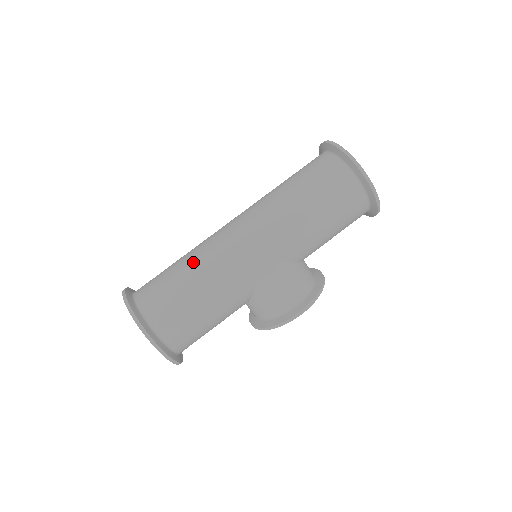
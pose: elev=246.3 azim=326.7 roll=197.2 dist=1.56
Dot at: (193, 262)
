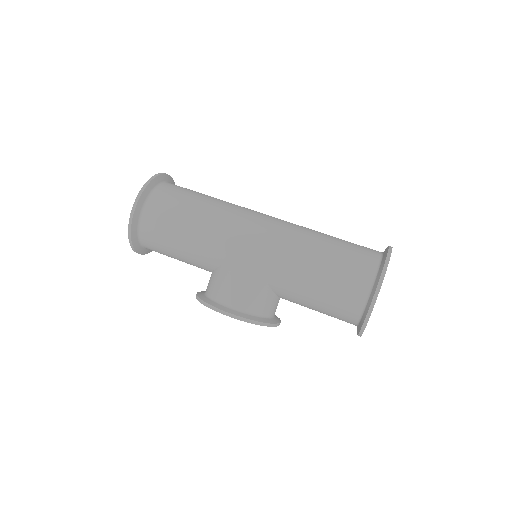
Dot at: (216, 202)
